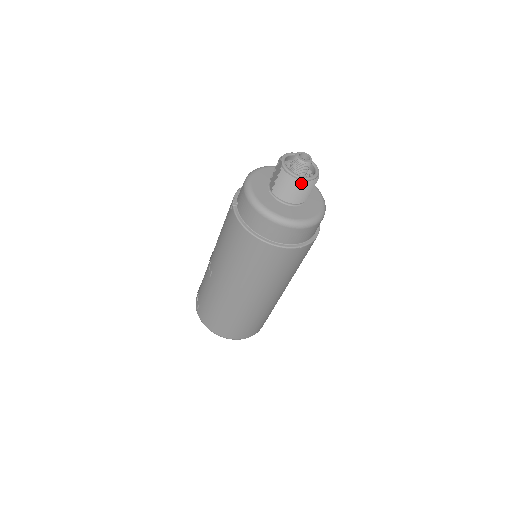
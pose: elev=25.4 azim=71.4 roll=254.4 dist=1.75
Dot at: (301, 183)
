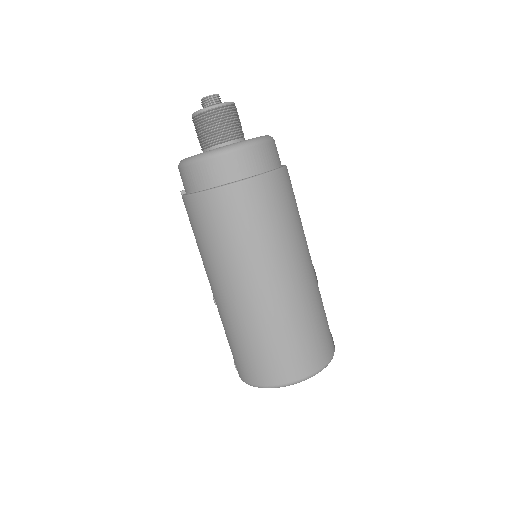
Dot at: (211, 112)
